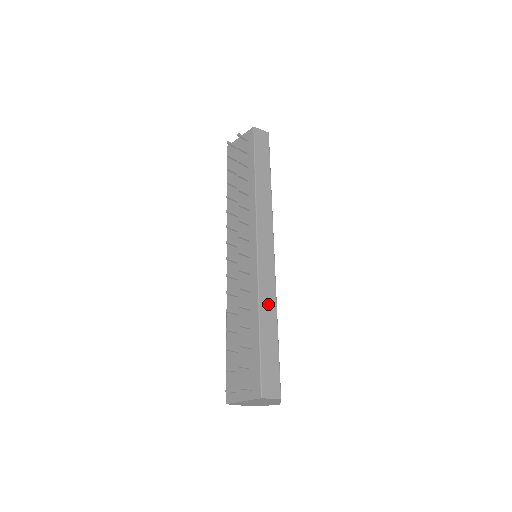
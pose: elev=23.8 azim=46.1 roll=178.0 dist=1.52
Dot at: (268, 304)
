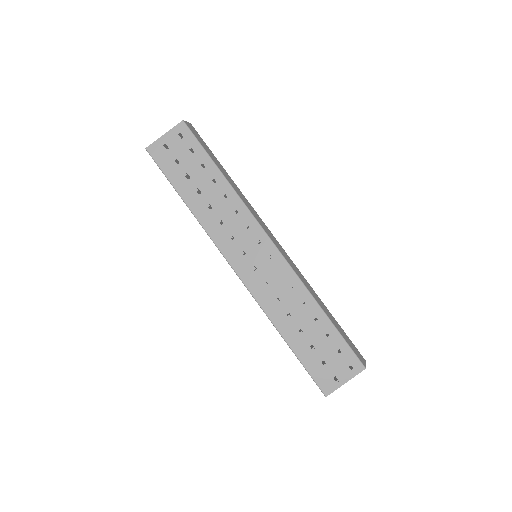
Dot at: (313, 292)
